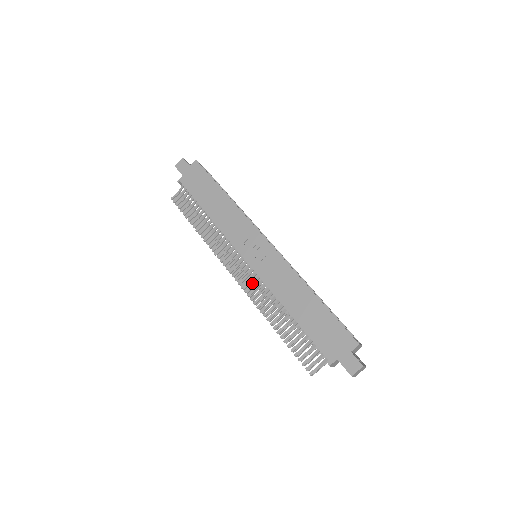
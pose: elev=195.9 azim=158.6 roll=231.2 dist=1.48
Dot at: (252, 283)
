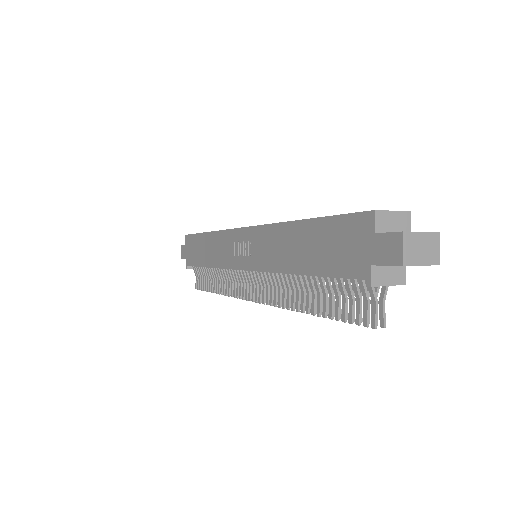
Dot at: (266, 287)
